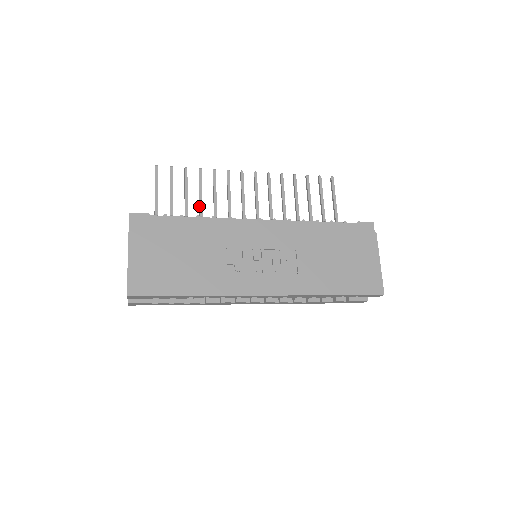
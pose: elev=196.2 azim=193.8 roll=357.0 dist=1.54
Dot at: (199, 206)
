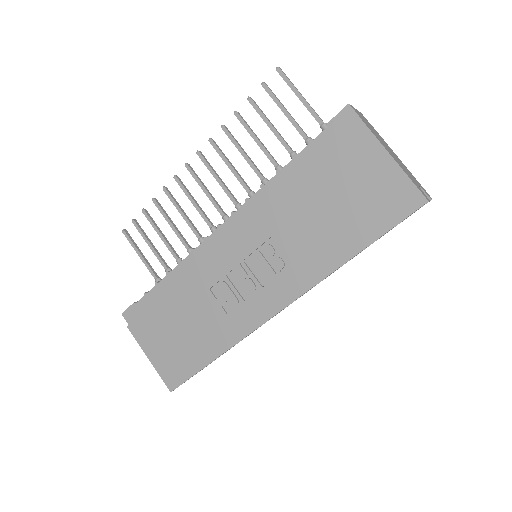
Dot at: occluded
